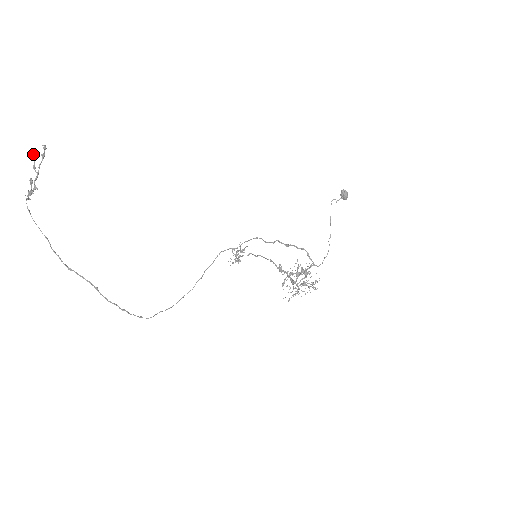
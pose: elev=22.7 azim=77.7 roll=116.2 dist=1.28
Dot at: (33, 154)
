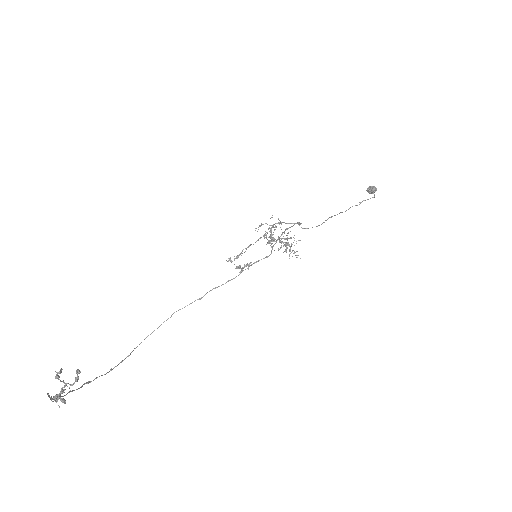
Dot at: occluded
